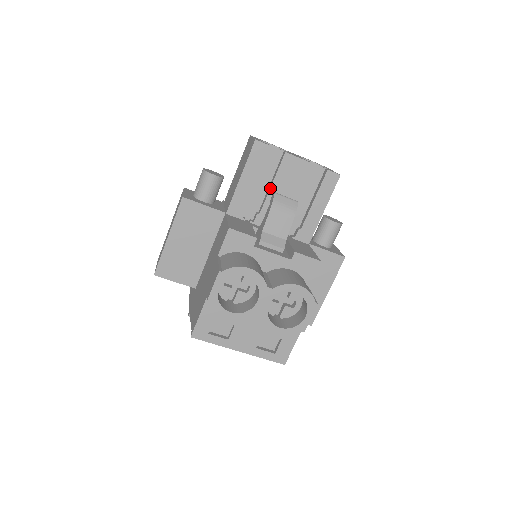
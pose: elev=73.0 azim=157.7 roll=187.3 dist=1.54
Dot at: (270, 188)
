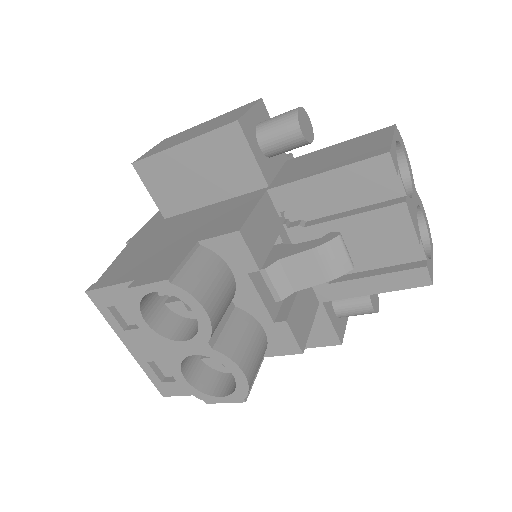
Dot at: (344, 217)
